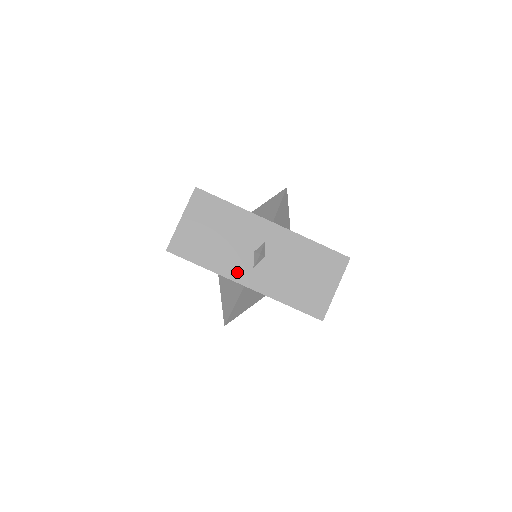
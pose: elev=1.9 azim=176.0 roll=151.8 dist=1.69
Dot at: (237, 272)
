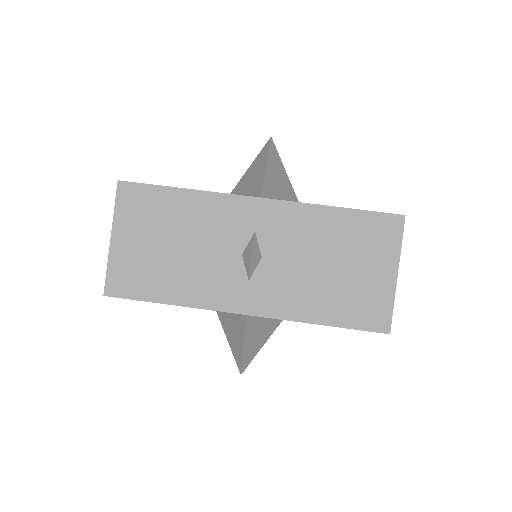
Dot at: (225, 296)
